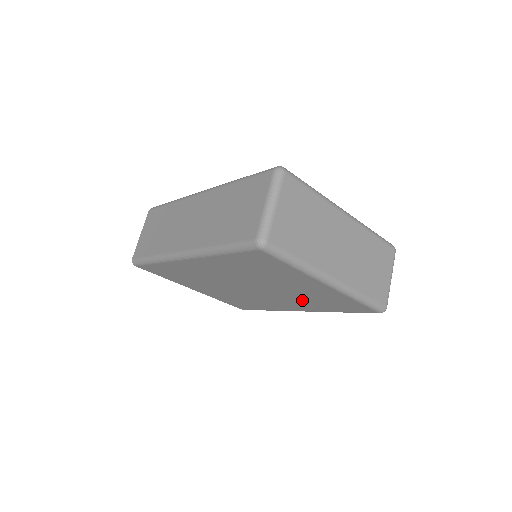
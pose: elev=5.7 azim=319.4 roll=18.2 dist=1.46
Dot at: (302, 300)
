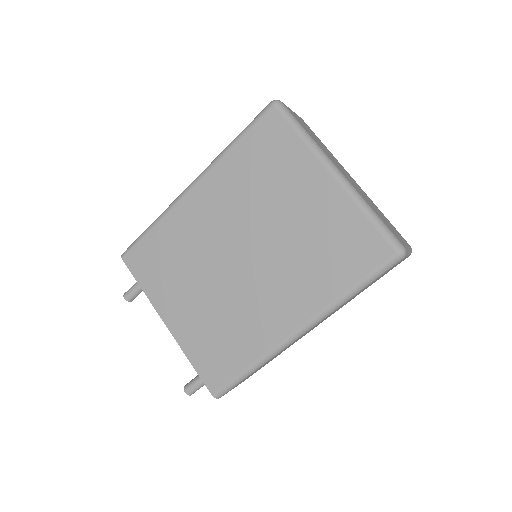
Dot at: (302, 265)
